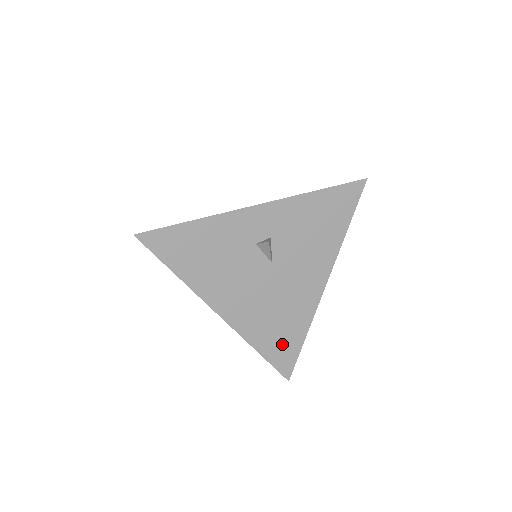
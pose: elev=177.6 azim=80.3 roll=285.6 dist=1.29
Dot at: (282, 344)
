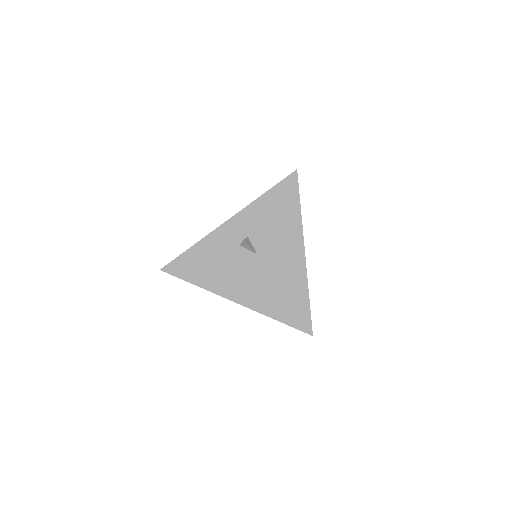
Dot at: (293, 309)
